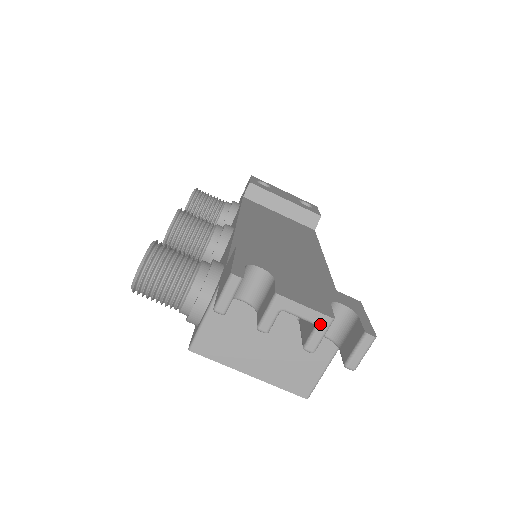
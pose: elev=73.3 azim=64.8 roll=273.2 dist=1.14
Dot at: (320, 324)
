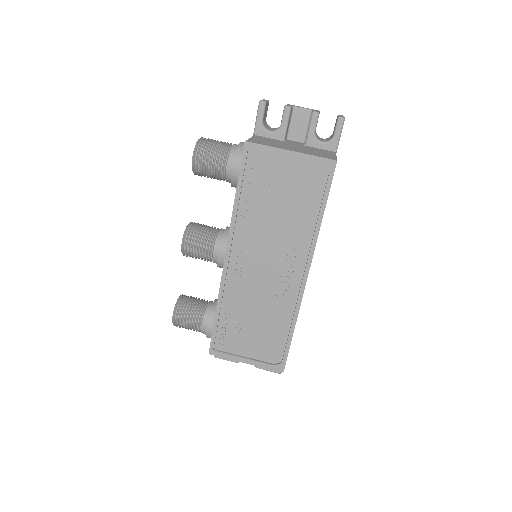
Dot at: occluded
